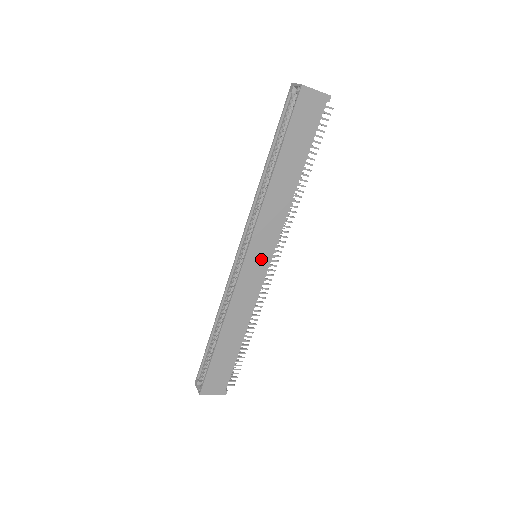
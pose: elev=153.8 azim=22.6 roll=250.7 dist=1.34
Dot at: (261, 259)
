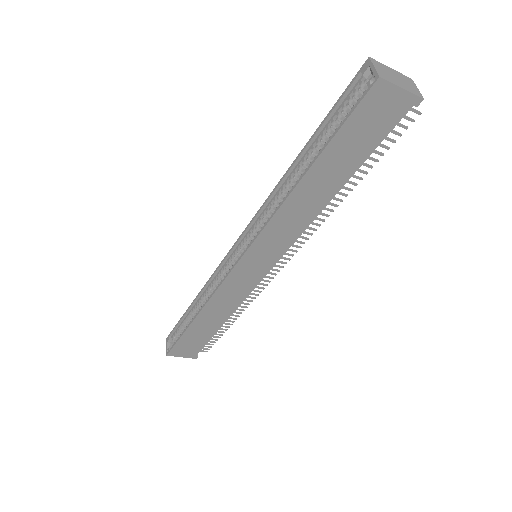
Dot at: (259, 265)
